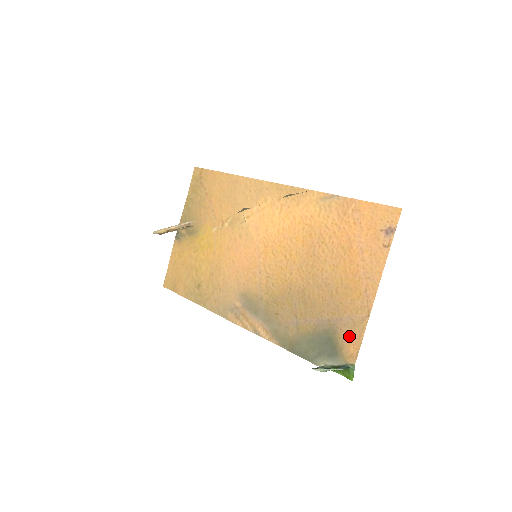
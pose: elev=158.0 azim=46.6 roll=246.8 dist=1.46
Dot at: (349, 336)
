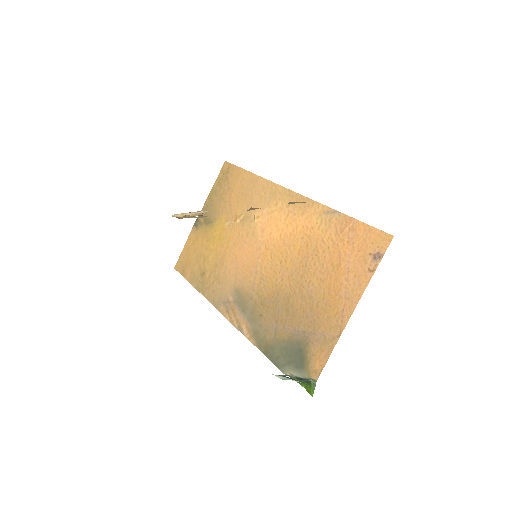
Dot at: (318, 352)
